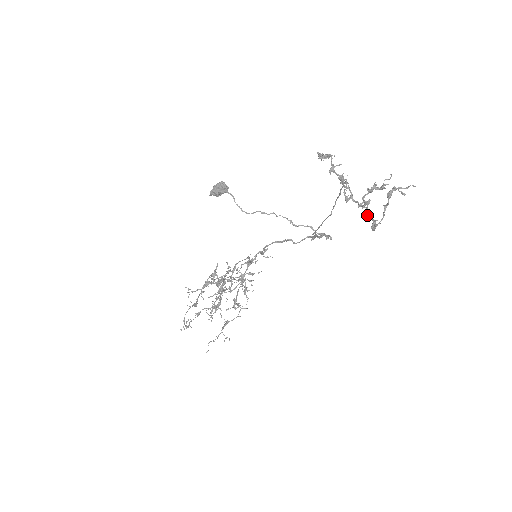
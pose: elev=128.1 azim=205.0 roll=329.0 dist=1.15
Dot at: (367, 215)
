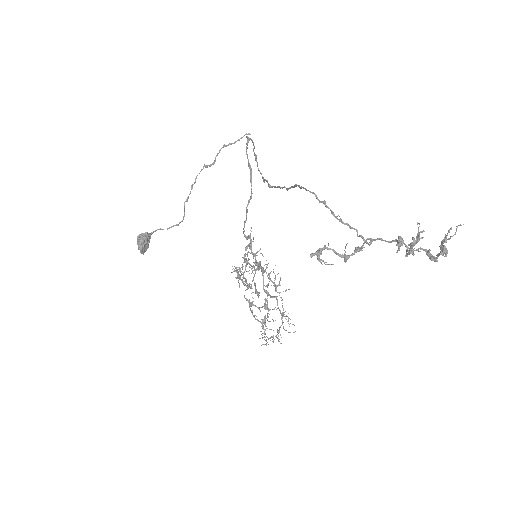
Dot at: occluded
